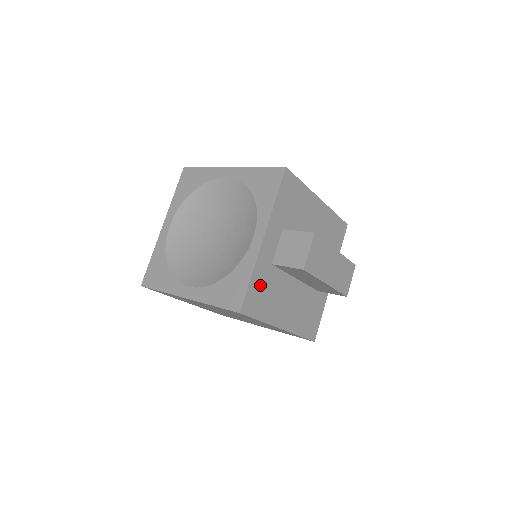
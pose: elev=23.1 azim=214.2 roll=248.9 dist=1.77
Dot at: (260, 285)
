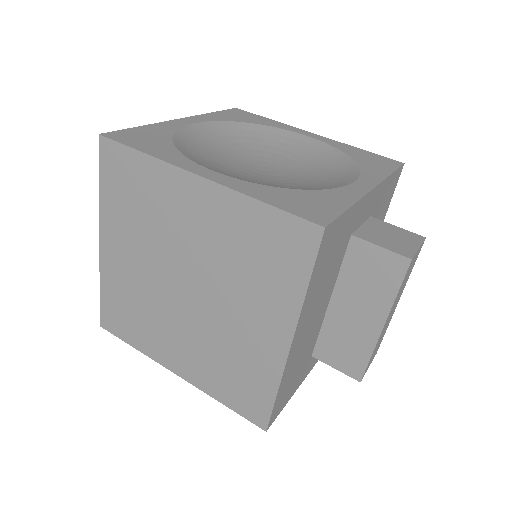
Dot at: (340, 236)
